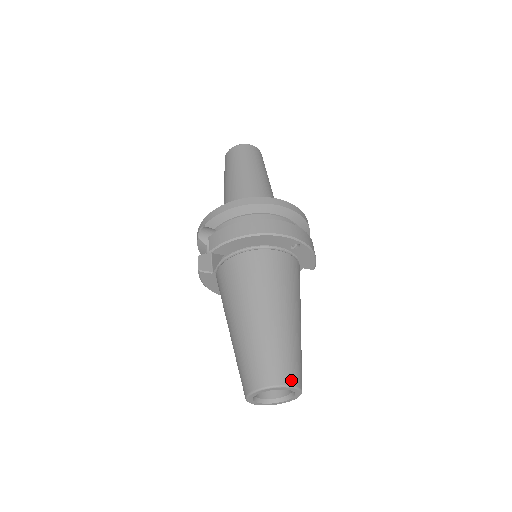
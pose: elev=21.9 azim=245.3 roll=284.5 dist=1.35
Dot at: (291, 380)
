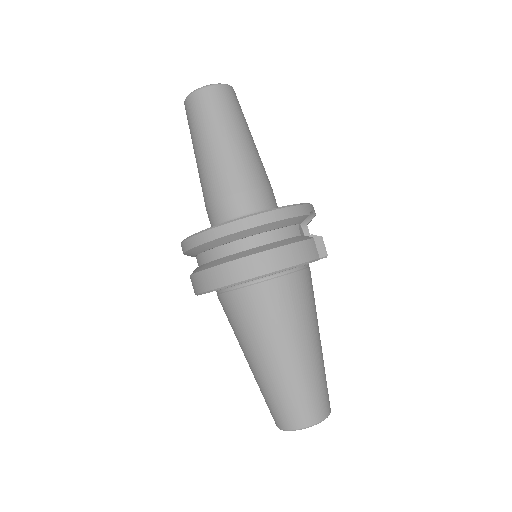
Dot at: (299, 424)
